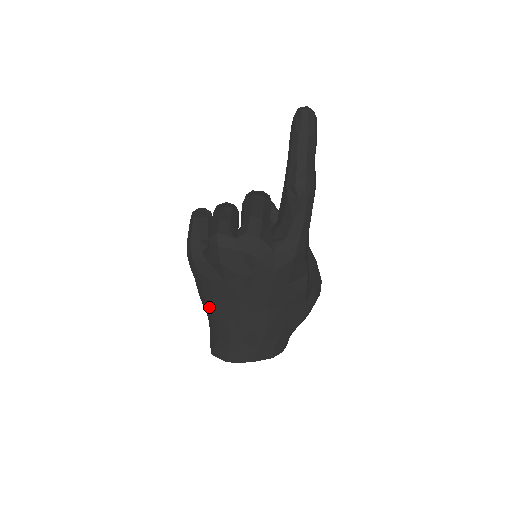
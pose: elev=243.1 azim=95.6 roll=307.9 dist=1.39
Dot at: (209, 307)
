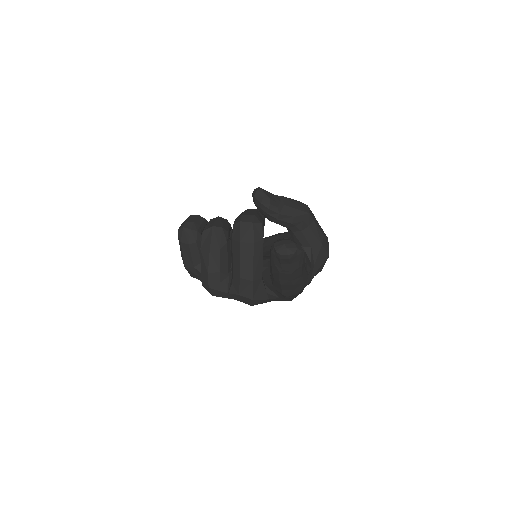
Dot at: occluded
